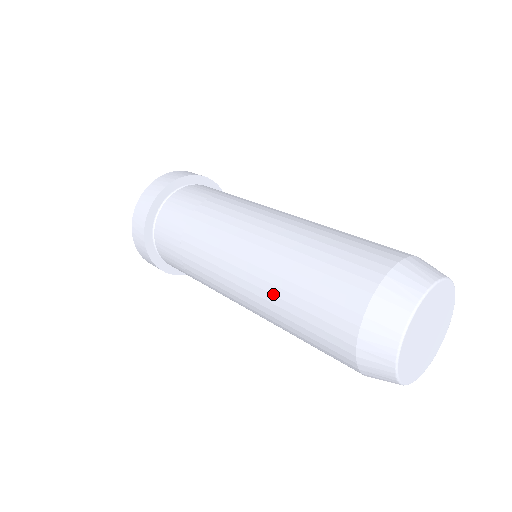
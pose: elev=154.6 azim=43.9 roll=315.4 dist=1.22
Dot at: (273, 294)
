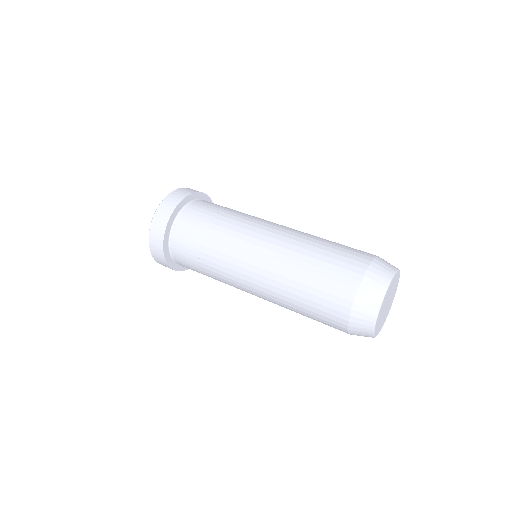
Dot at: occluded
